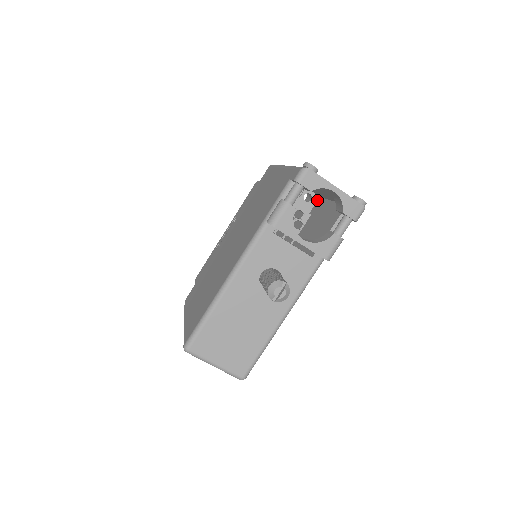
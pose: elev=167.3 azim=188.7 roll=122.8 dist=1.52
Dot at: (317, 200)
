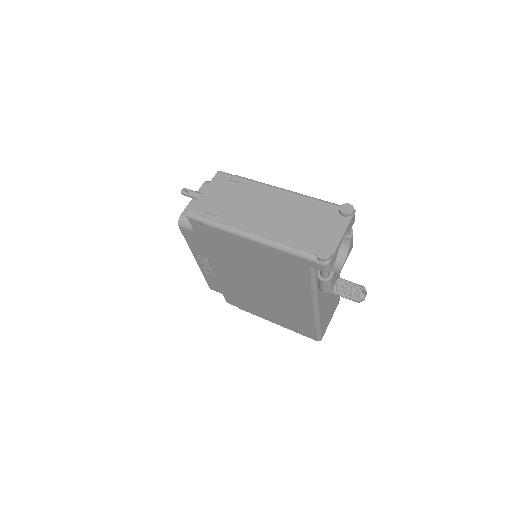
Dot at: occluded
